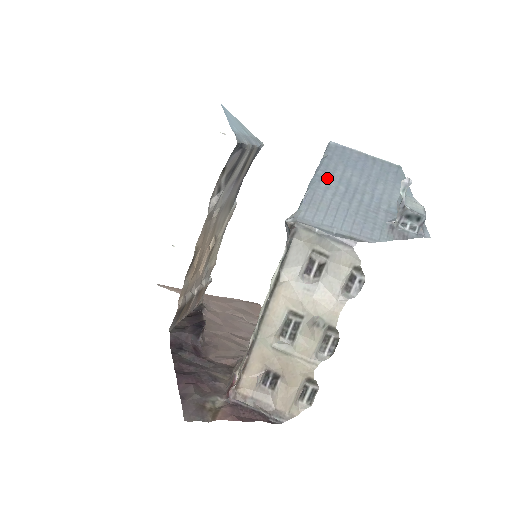
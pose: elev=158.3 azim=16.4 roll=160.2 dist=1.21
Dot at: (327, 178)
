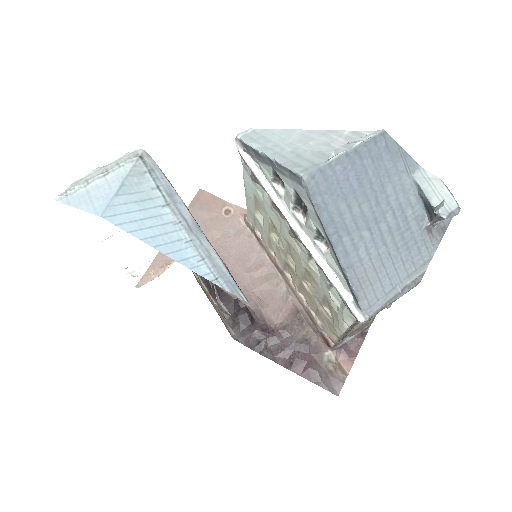
Dot at: (346, 238)
